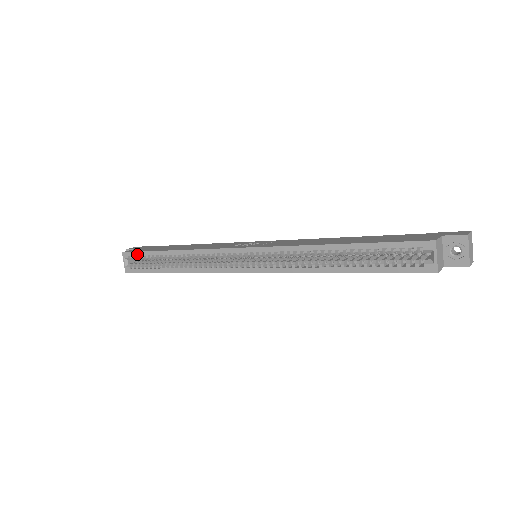
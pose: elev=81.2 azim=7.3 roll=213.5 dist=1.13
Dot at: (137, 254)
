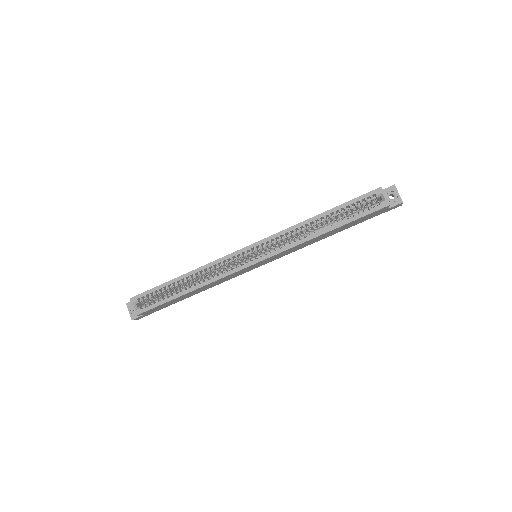
Dot at: (147, 293)
